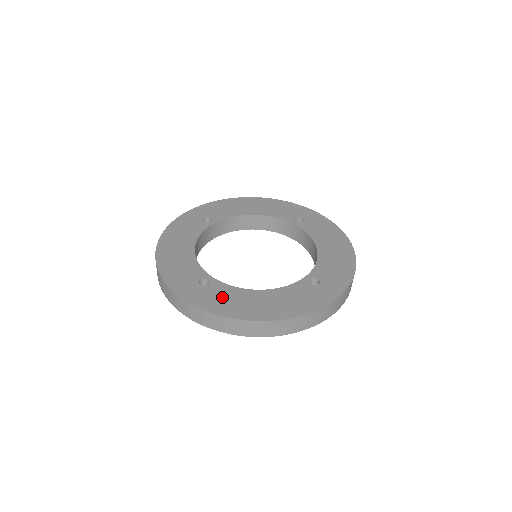
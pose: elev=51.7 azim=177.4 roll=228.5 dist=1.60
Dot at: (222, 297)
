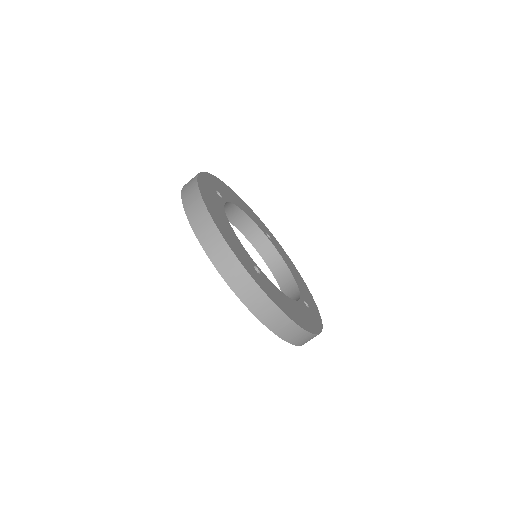
Dot at: (213, 195)
